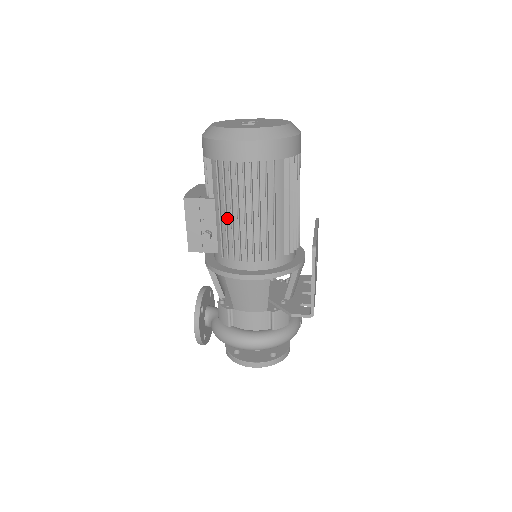
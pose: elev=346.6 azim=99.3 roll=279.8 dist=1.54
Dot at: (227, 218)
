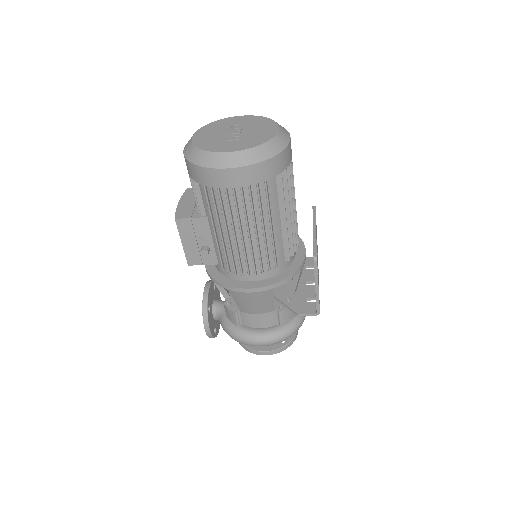
Dot at: (223, 237)
